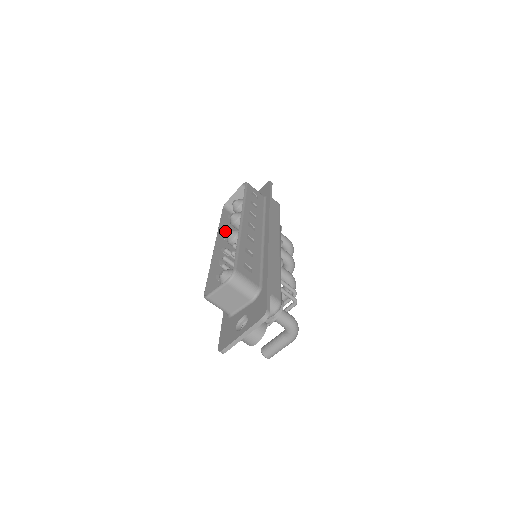
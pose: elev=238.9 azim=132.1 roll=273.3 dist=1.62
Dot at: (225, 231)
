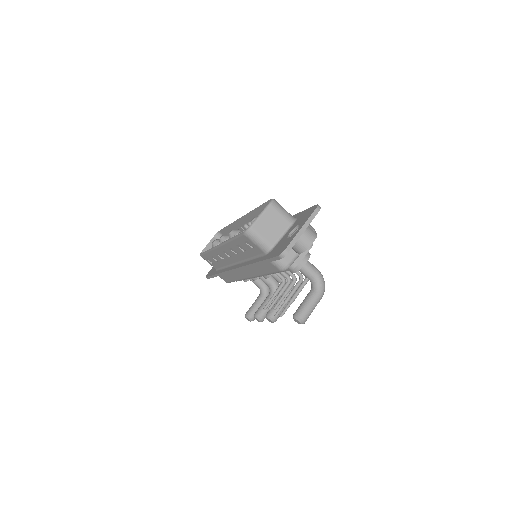
Dot at: occluded
